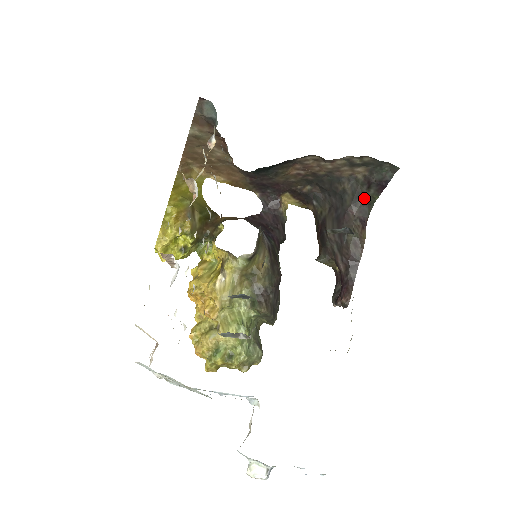
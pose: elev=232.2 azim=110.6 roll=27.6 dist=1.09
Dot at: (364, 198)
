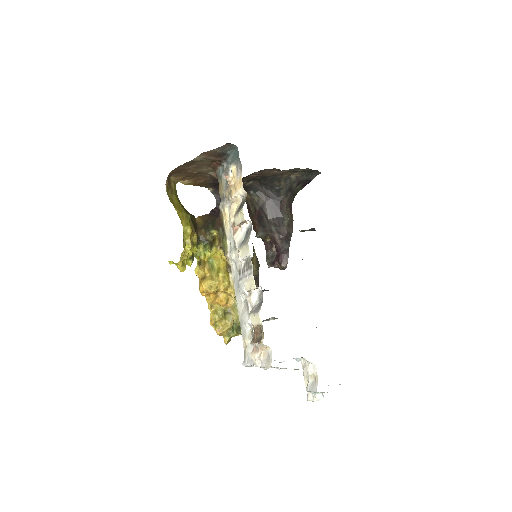
Dot at: (293, 191)
